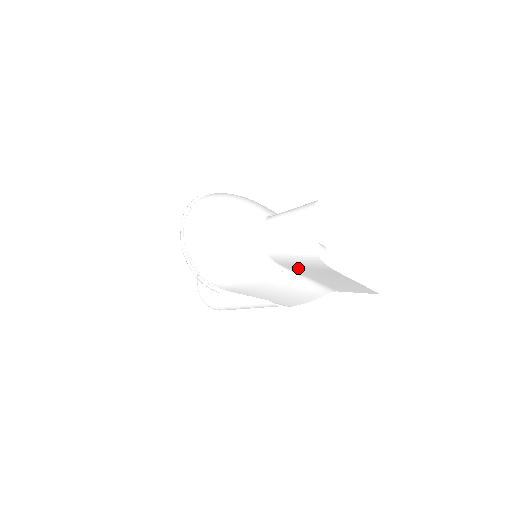
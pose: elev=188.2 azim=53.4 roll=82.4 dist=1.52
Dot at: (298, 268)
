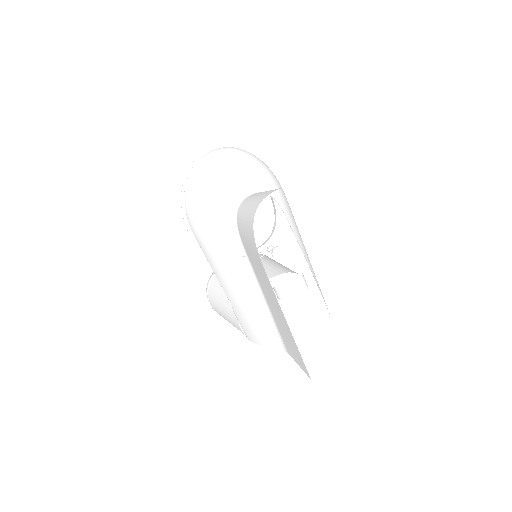
Dot at: (251, 256)
